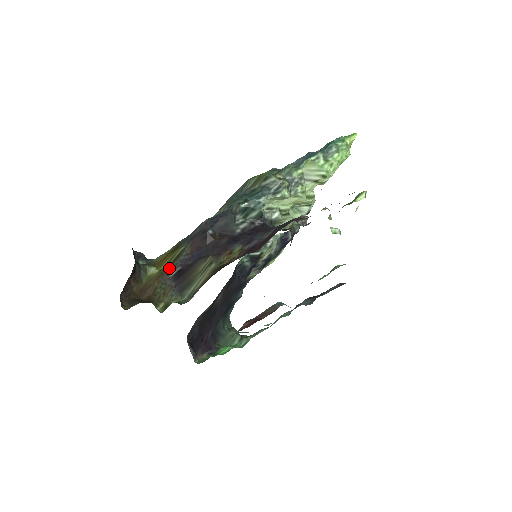
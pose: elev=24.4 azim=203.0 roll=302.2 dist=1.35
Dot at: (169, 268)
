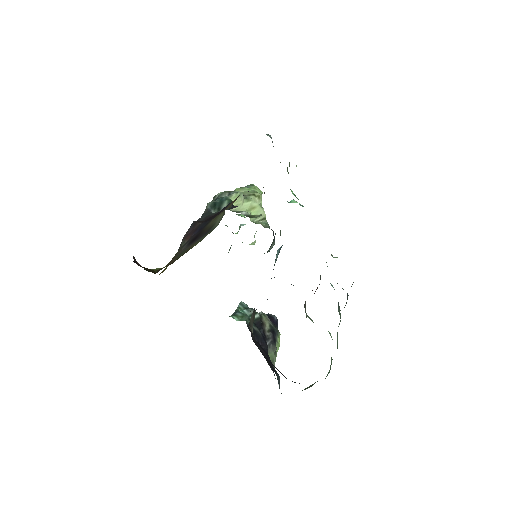
Dot at: occluded
